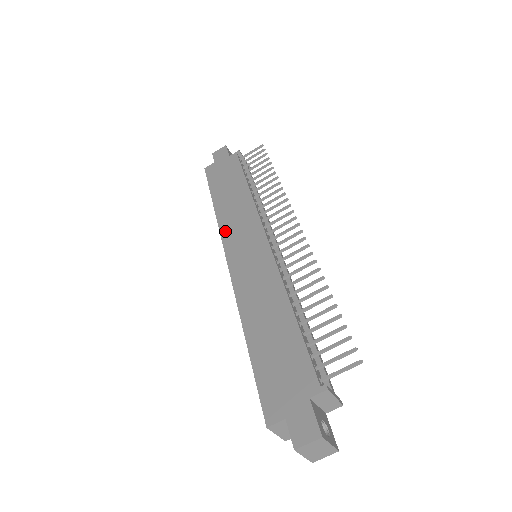
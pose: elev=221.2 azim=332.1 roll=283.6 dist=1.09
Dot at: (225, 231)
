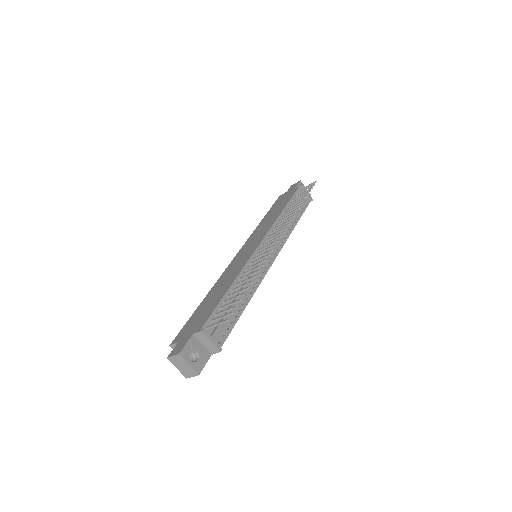
Dot at: (251, 237)
